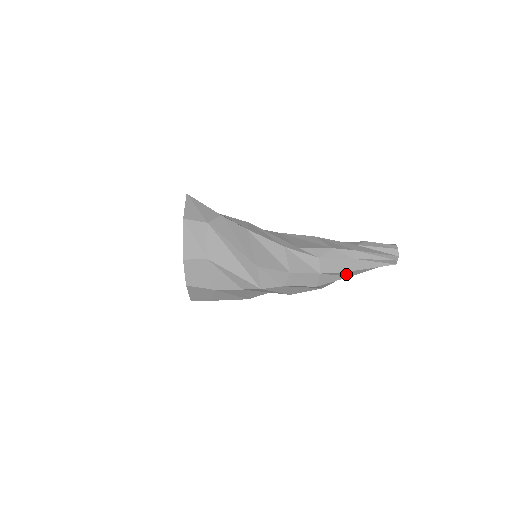
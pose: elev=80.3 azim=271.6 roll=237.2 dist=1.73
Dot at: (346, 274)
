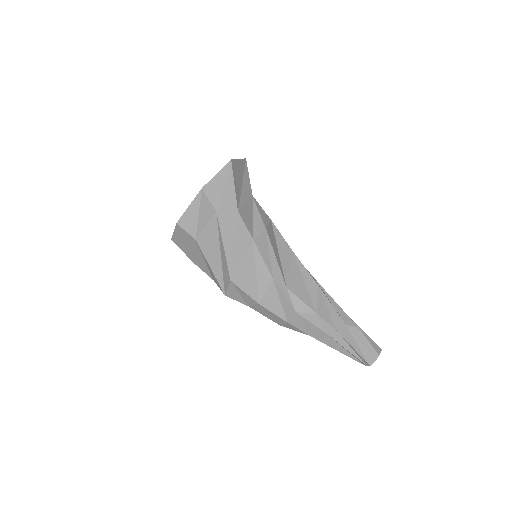
Dot at: occluded
